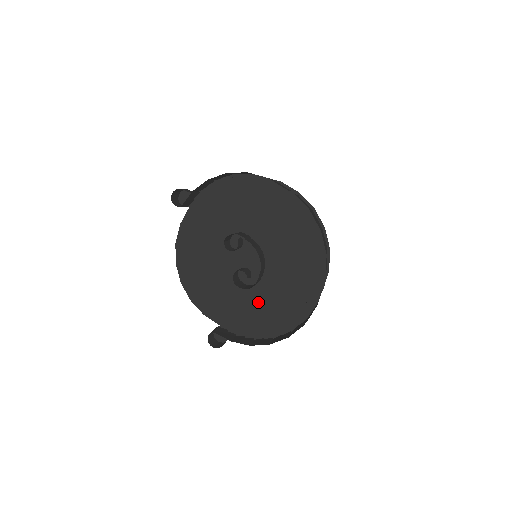
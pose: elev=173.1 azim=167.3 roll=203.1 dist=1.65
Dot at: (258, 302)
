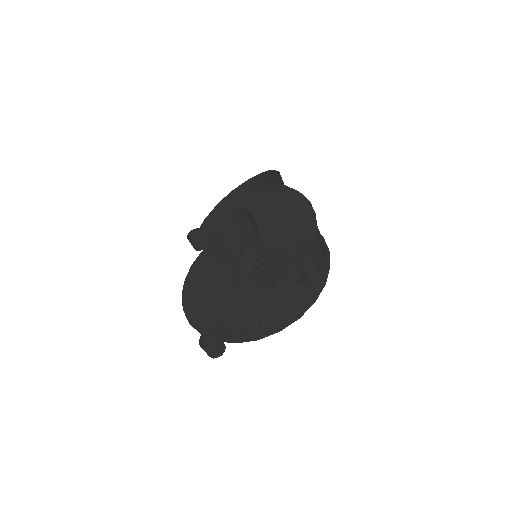
Dot at: (255, 288)
